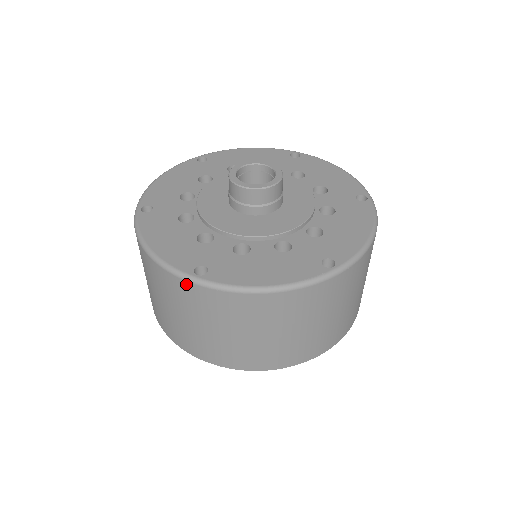
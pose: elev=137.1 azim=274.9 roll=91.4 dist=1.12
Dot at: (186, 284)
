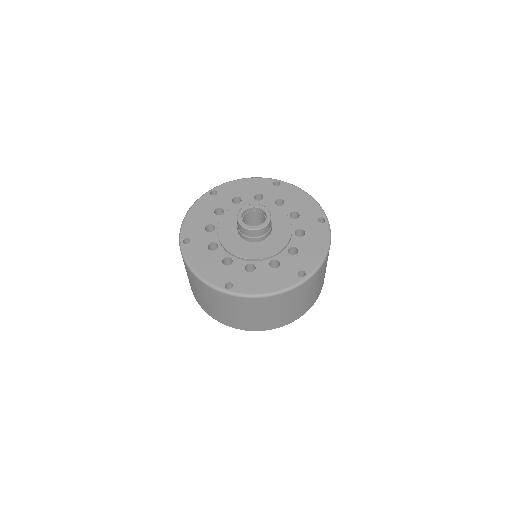
Dot at: (221, 294)
